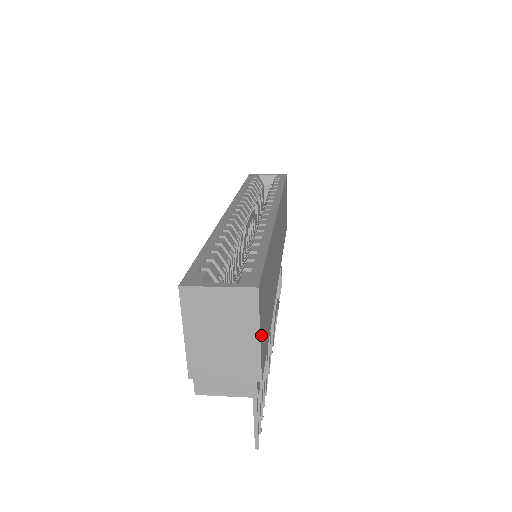
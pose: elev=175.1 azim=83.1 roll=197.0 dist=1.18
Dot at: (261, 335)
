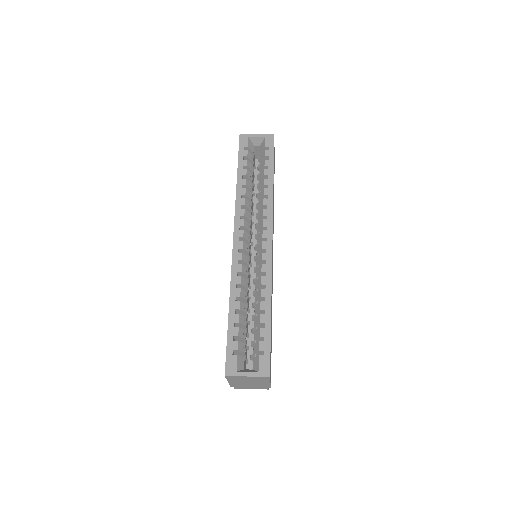
Dot at: occluded
